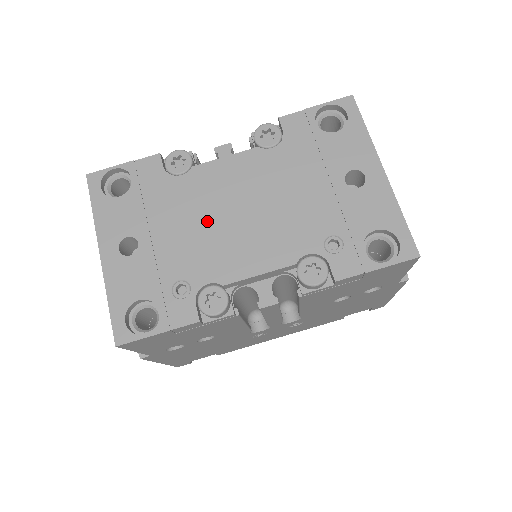
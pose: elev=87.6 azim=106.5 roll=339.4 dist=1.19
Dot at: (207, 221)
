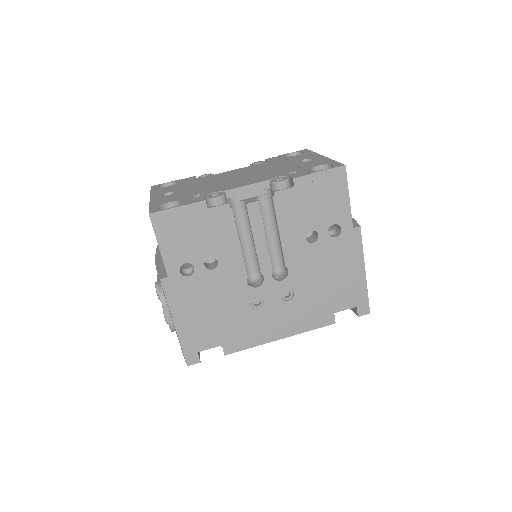
Dot at: (218, 182)
